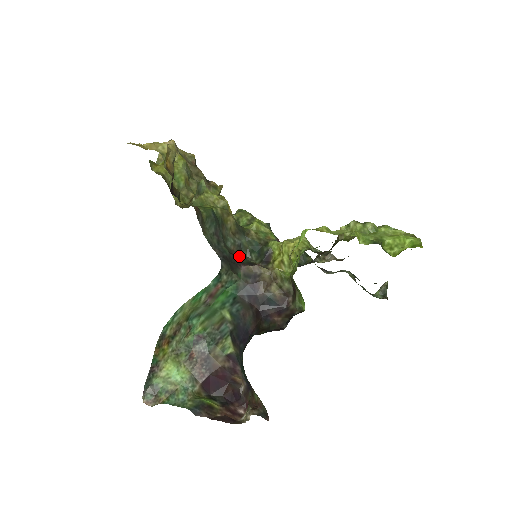
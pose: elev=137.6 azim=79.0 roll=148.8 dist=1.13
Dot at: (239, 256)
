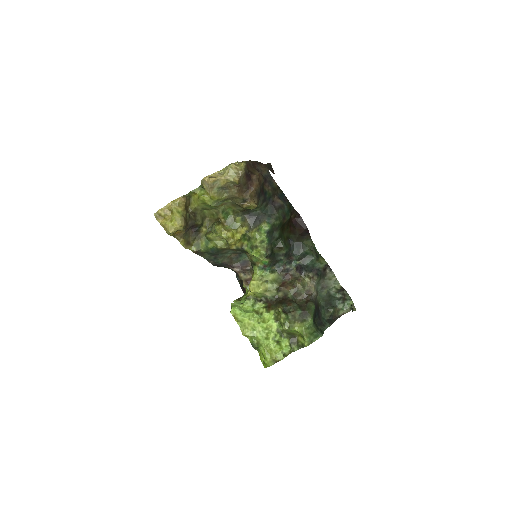
Dot at: (237, 257)
